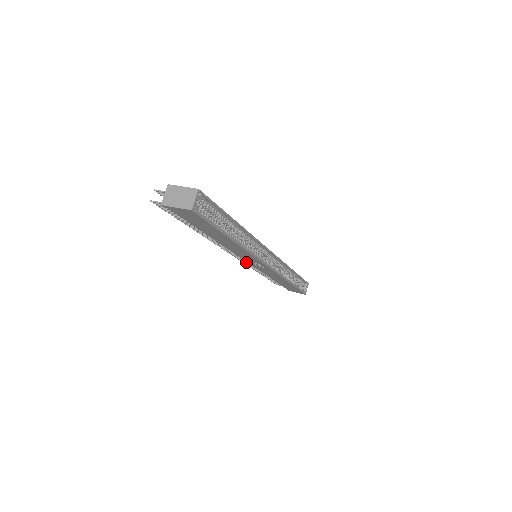
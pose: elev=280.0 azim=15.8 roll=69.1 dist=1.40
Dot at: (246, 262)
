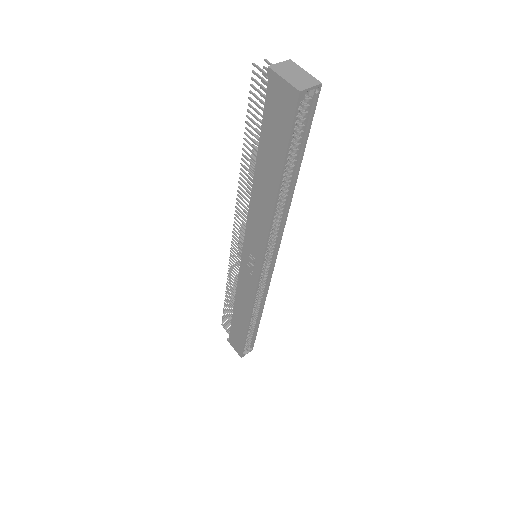
Dot at: (235, 259)
